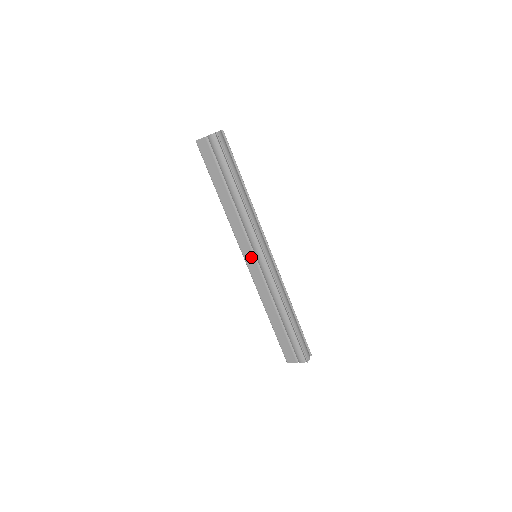
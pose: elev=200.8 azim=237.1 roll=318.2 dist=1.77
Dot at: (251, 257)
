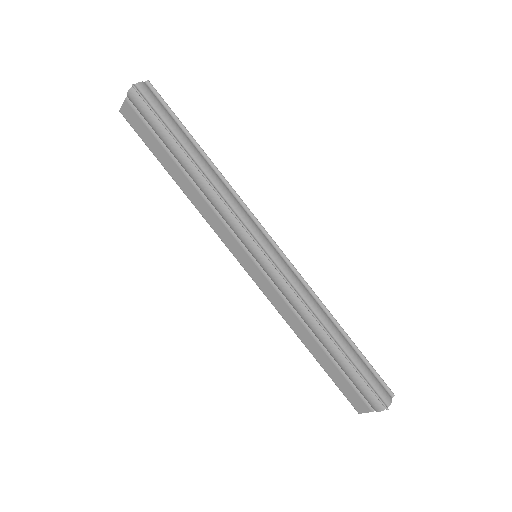
Dot at: (247, 259)
